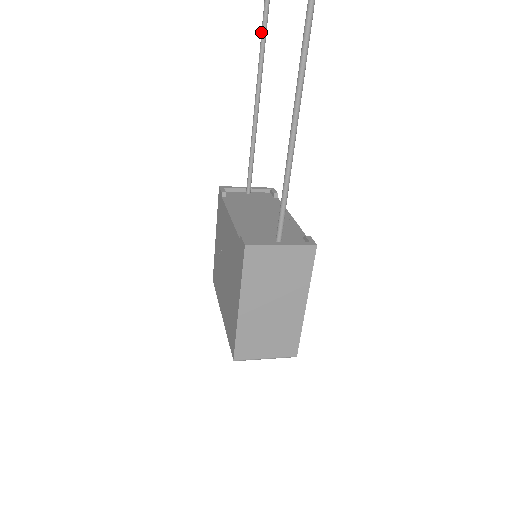
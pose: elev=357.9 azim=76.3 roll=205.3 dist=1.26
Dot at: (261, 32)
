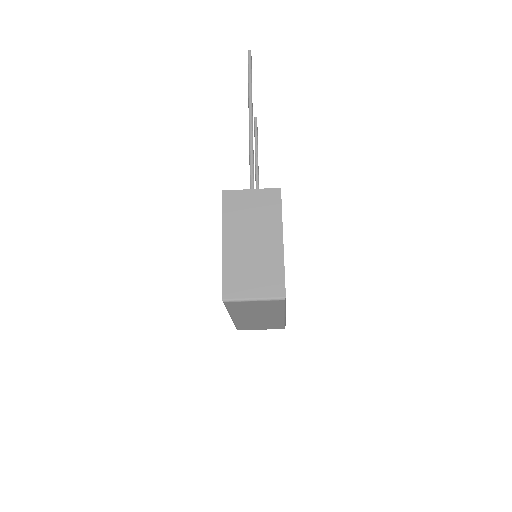
Dot at: occluded
